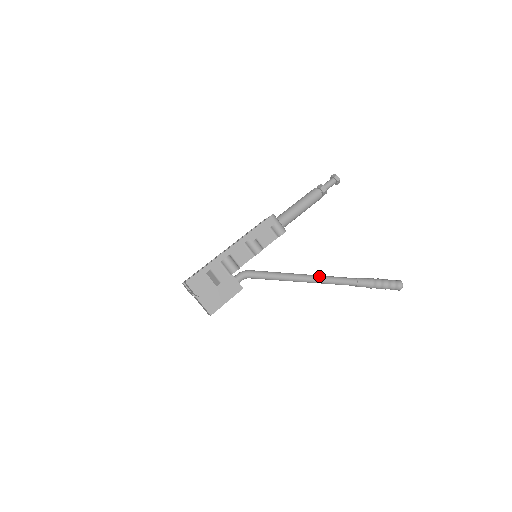
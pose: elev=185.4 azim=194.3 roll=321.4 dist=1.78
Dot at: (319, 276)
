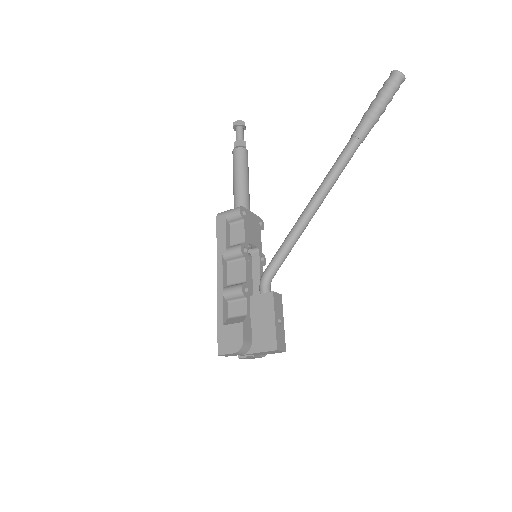
Dot at: (319, 187)
